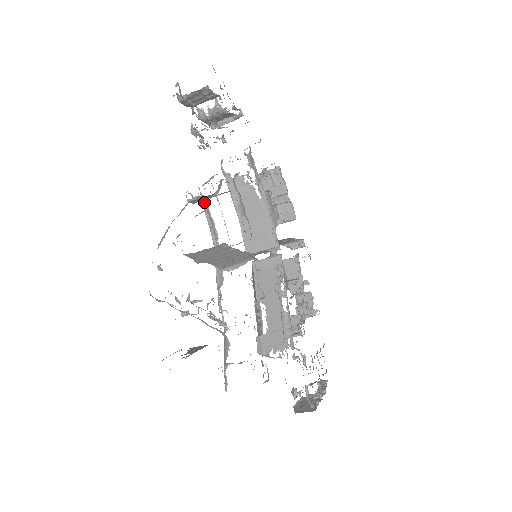
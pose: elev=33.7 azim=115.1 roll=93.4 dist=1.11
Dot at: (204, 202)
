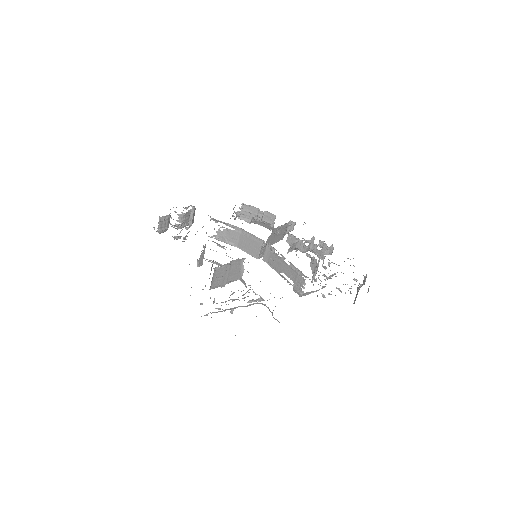
Dot at: occluded
